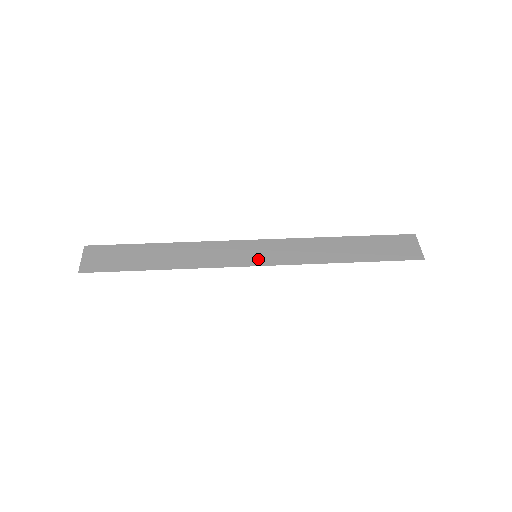
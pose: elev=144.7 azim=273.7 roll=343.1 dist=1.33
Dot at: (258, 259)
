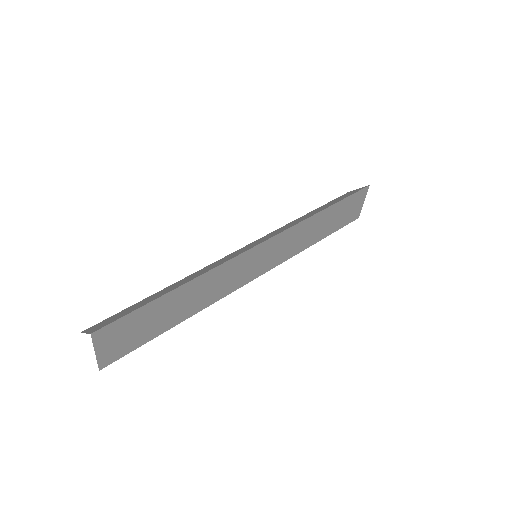
Dot at: (259, 242)
